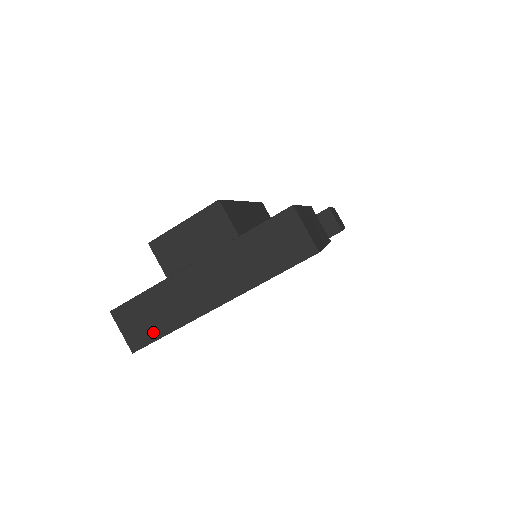
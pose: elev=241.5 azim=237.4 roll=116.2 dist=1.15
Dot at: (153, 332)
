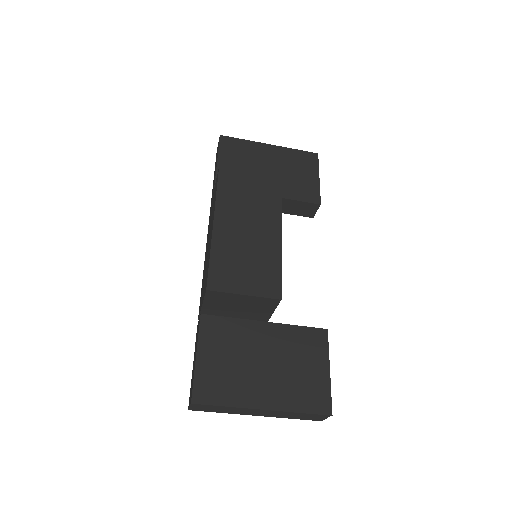
Dot at: (210, 411)
